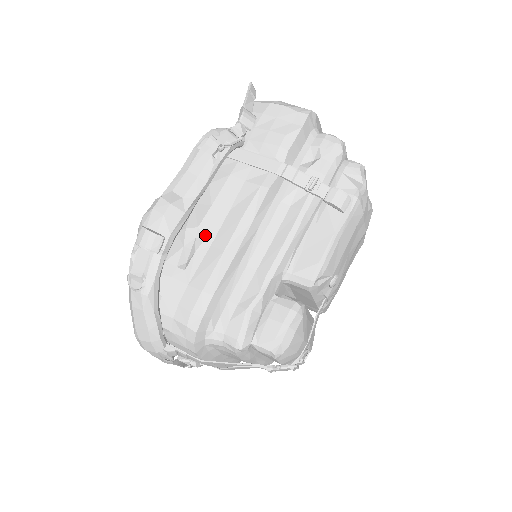
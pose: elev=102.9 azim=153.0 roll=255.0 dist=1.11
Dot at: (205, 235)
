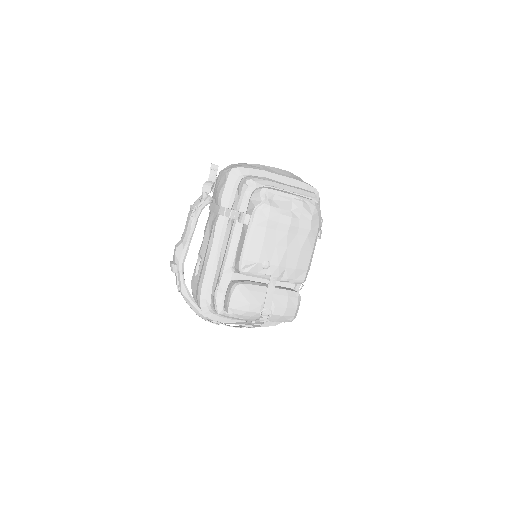
Dot at: (202, 256)
